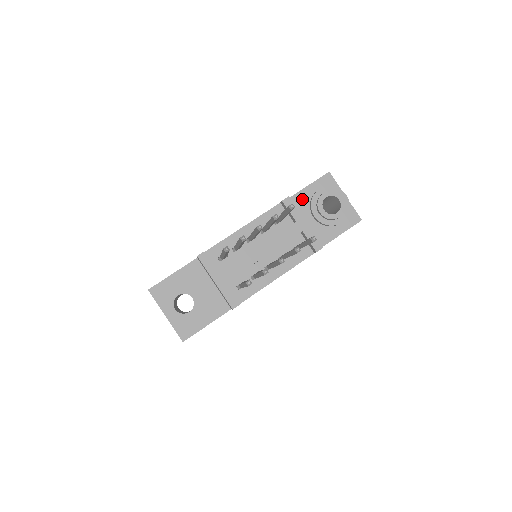
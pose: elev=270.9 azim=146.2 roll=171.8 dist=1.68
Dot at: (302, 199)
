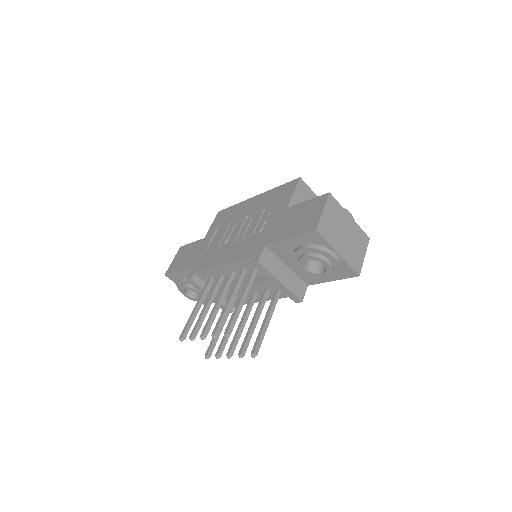
Dot at: (284, 248)
